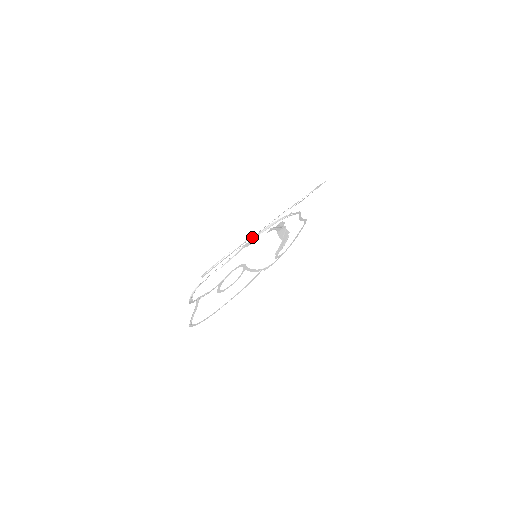
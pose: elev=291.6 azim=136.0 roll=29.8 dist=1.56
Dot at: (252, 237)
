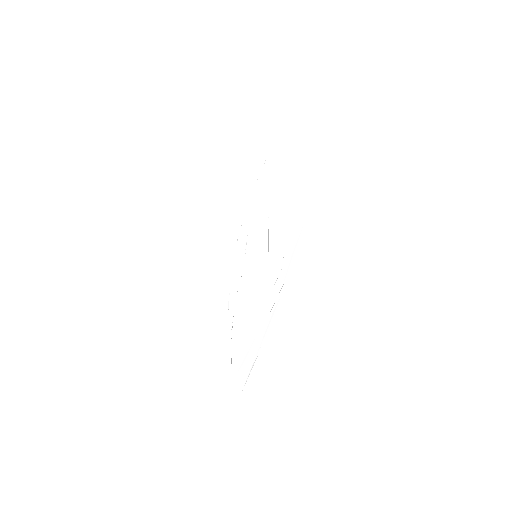
Dot at: occluded
